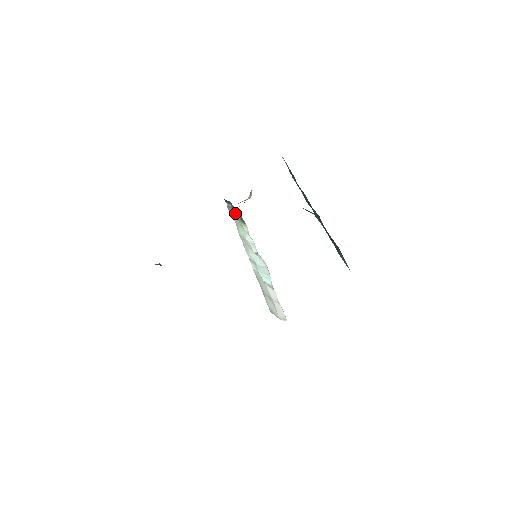
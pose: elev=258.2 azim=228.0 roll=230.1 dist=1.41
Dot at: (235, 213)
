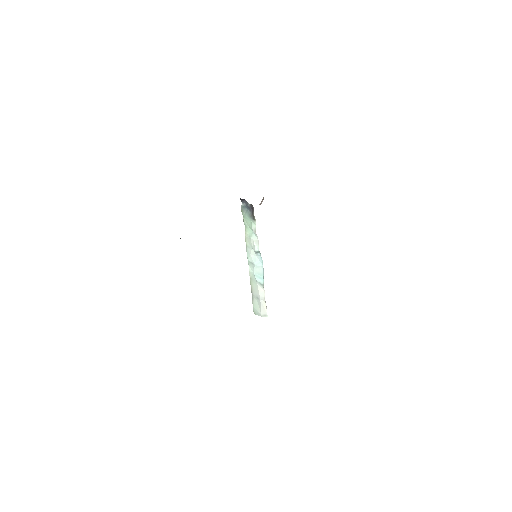
Dot at: (247, 212)
